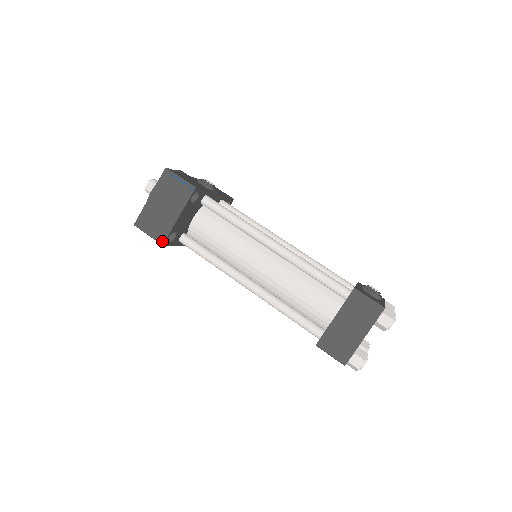
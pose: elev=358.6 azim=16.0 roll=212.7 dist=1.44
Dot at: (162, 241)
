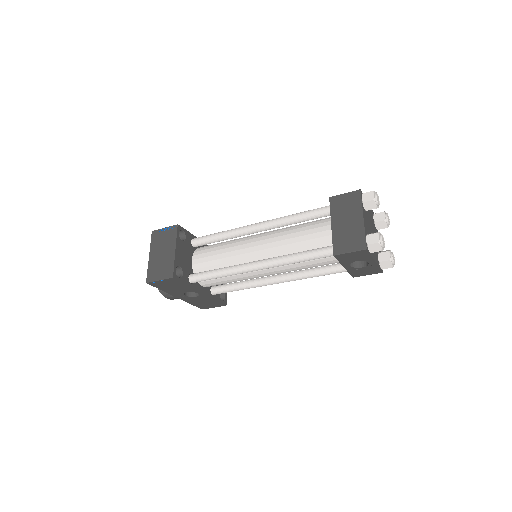
Dot at: (171, 275)
